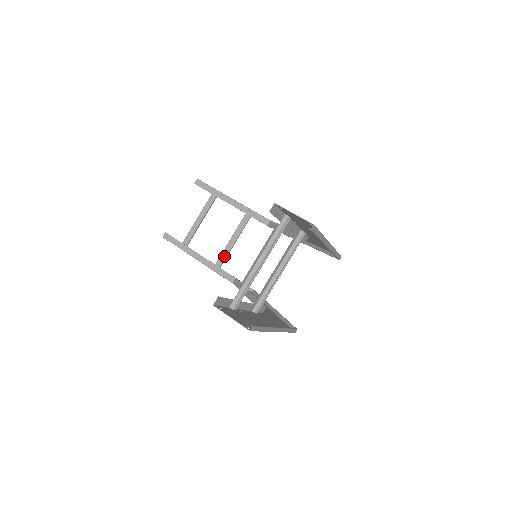
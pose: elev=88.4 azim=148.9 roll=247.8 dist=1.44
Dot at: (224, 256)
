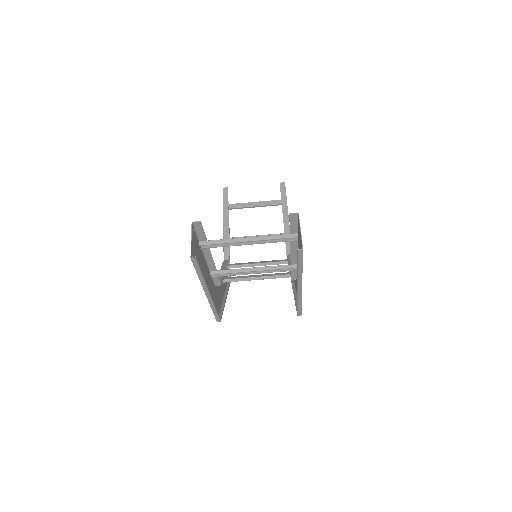
Dot at: occluded
